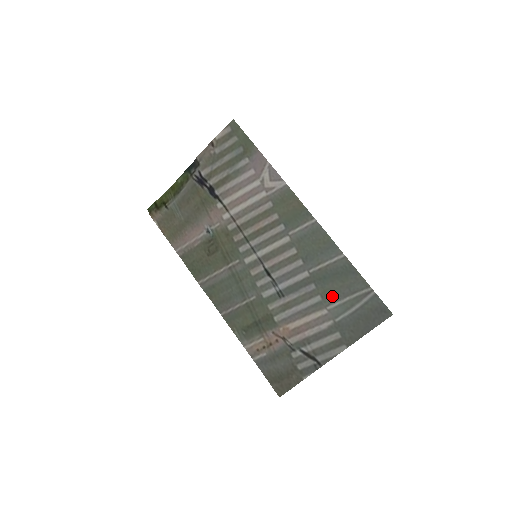
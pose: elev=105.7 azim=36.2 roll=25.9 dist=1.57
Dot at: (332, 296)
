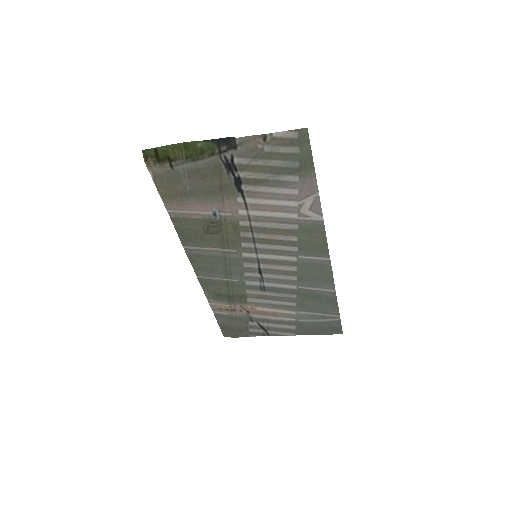
Dot at: (306, 308)
